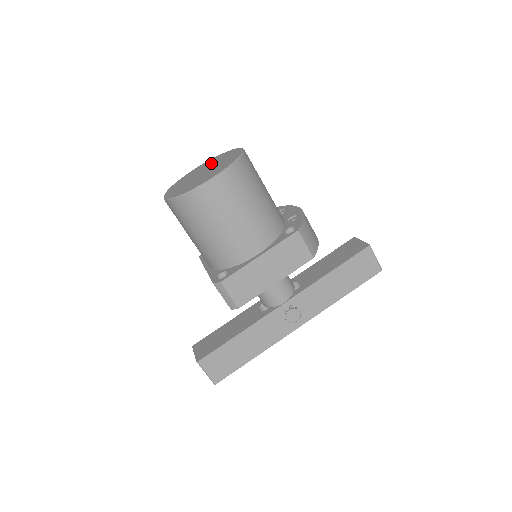
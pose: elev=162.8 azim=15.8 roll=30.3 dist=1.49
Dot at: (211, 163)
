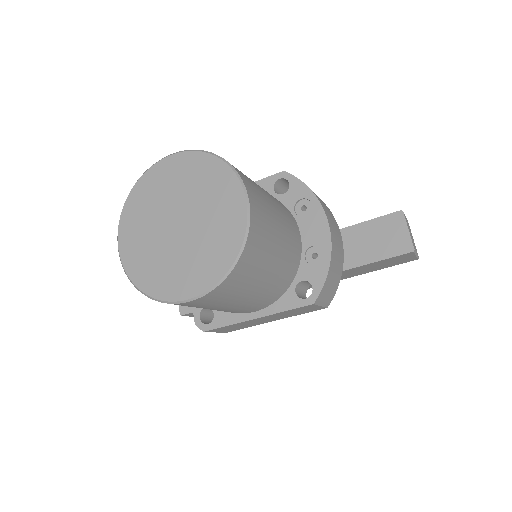
Dot at: (193, 189)
